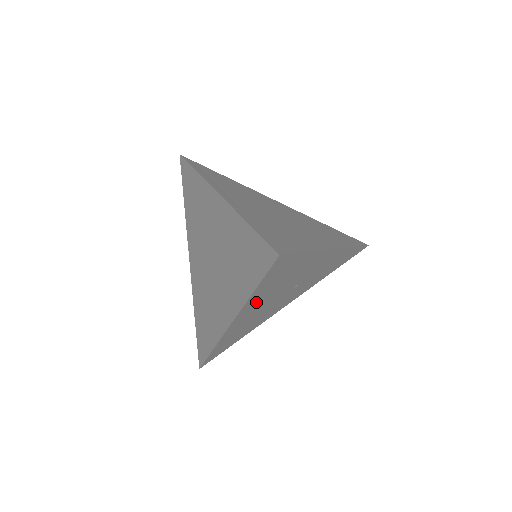
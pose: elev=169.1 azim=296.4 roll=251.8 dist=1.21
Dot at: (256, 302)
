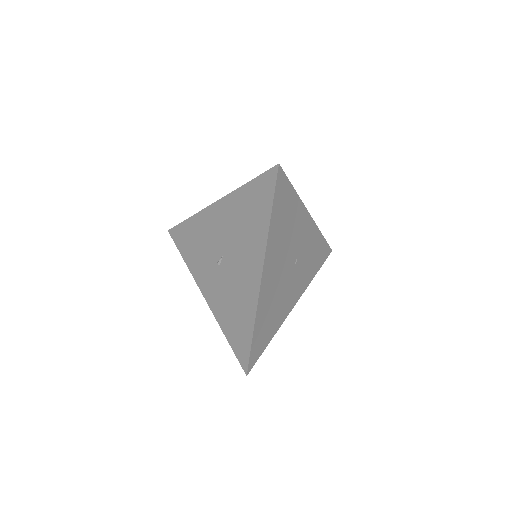
Dot at: (274, 249)
